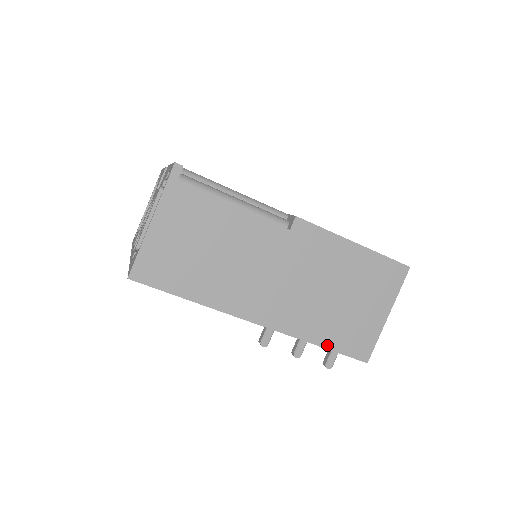
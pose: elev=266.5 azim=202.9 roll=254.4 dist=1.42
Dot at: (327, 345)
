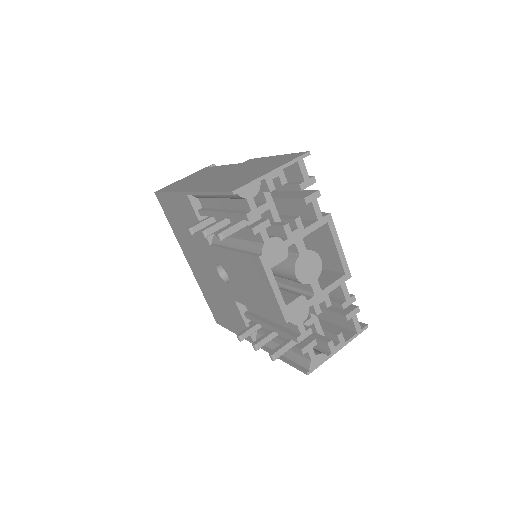
Dot at: (214, 190)
